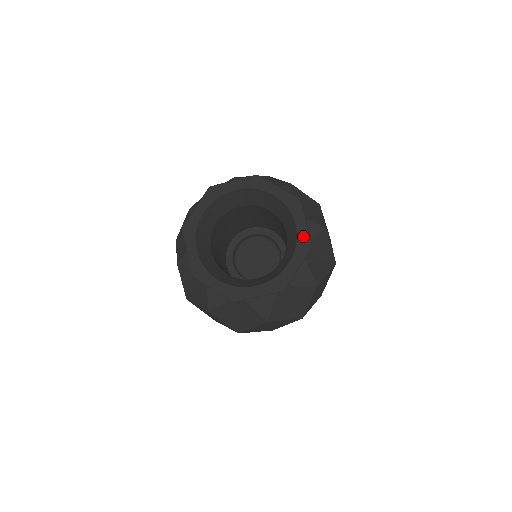
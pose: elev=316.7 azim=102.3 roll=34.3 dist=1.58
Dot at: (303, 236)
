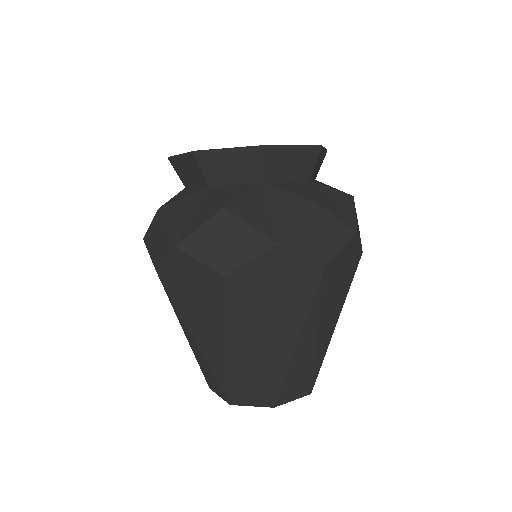
Dot at: occluded
